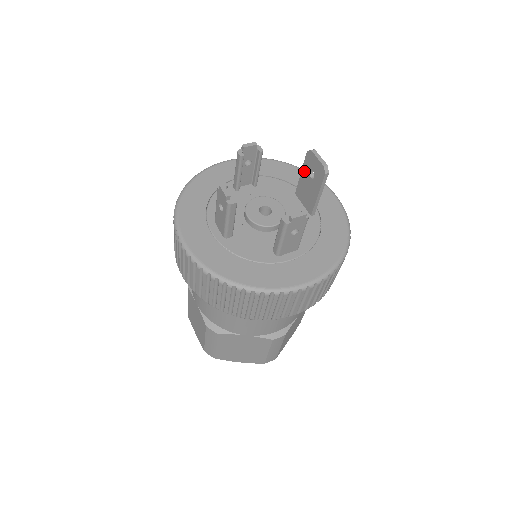
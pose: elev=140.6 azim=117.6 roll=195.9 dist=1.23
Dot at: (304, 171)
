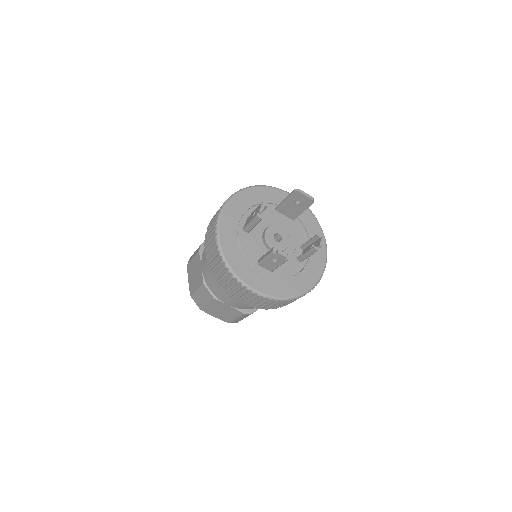
Dot at: (288, 200)
